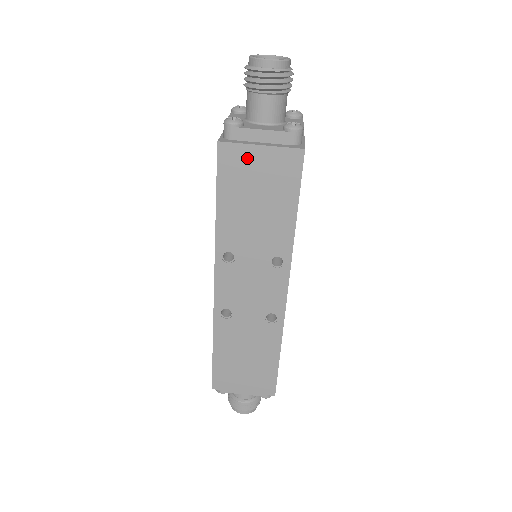
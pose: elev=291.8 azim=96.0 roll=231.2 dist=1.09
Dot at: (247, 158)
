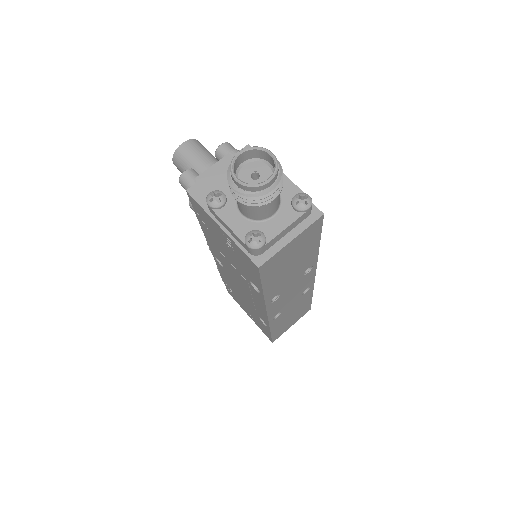
Dot at: (282, 254)
